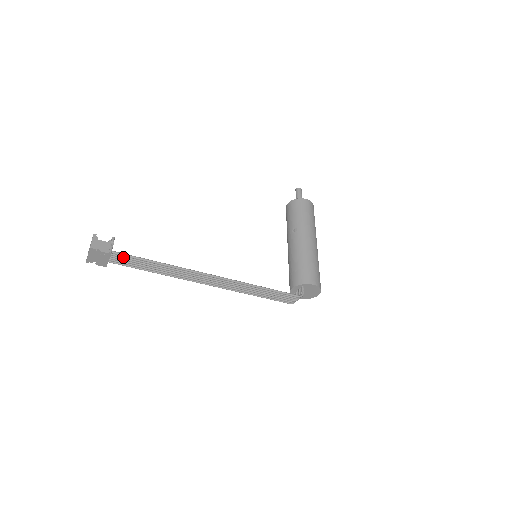
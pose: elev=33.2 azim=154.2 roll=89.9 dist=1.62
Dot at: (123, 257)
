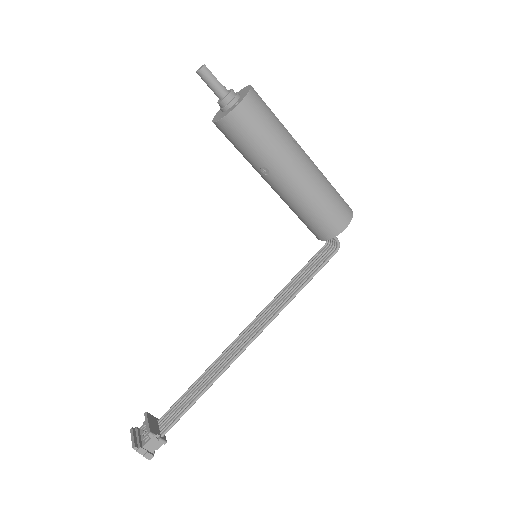
Dot at: (172, 423)
